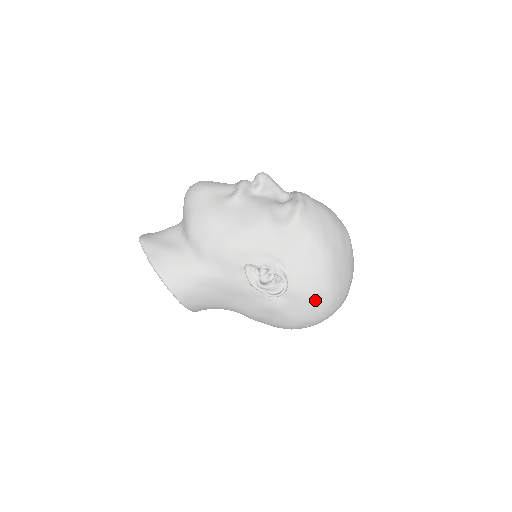
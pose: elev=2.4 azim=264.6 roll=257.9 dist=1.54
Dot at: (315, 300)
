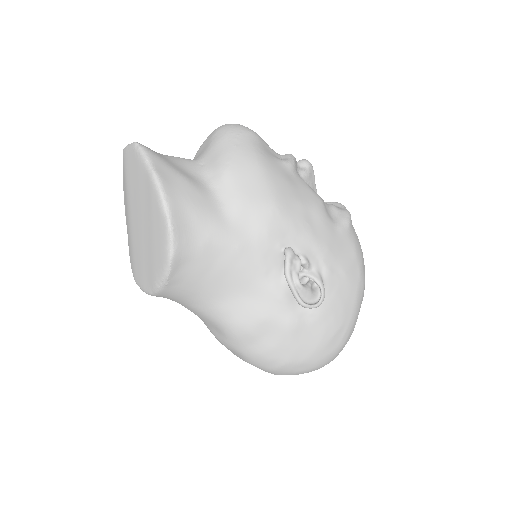
Dot at: (334, 334)
